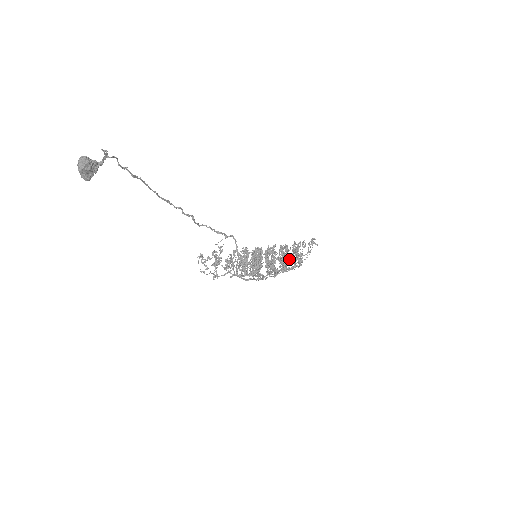
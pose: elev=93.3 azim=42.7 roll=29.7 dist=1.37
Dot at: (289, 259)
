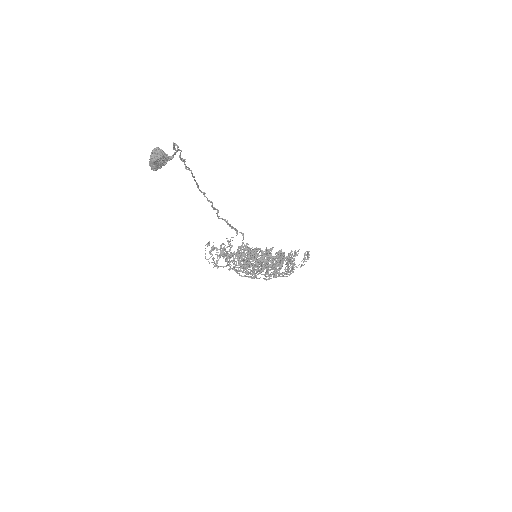
Dot at: occluded
